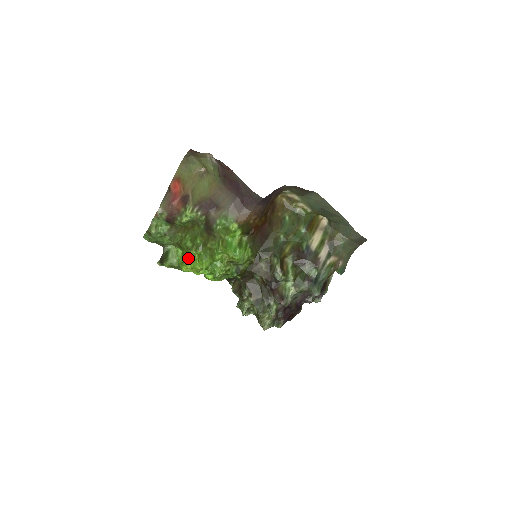
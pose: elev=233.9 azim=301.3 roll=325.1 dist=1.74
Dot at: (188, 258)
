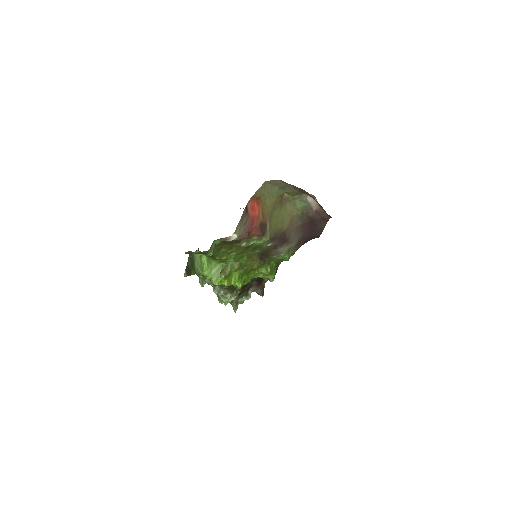
Dot at: (228, 276)
